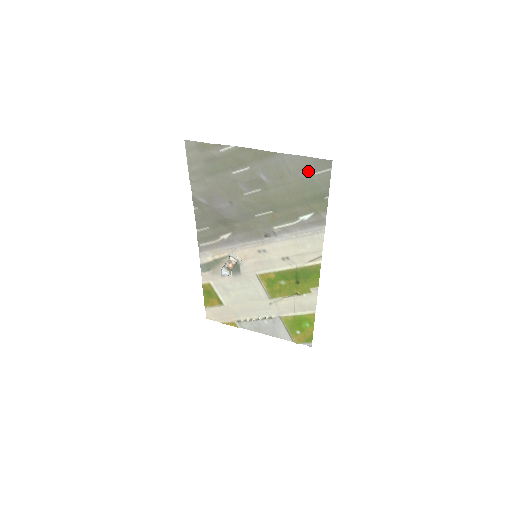
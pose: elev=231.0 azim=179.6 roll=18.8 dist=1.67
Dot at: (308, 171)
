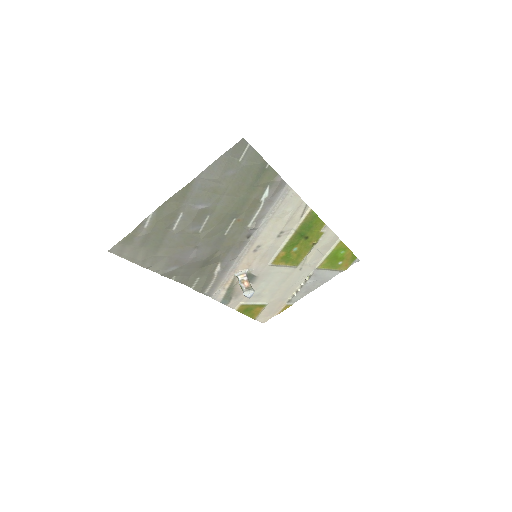
Dot at: (232, 165)
